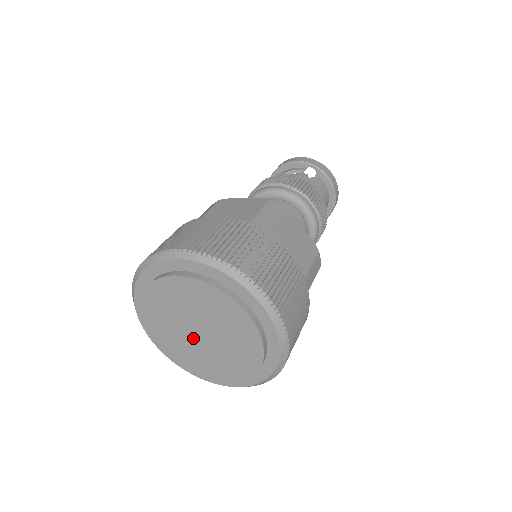
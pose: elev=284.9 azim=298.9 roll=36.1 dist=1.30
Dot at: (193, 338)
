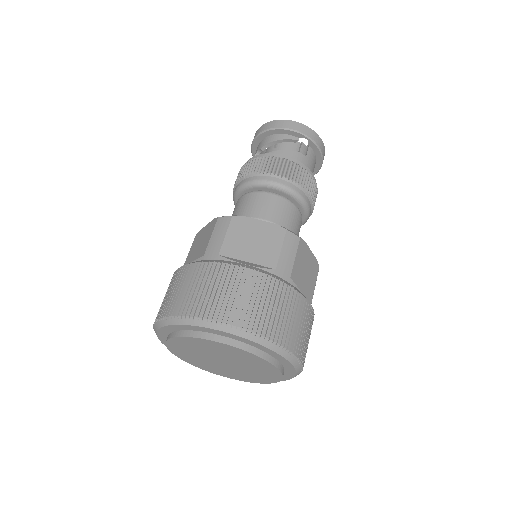
Dot at: (215, 362)
